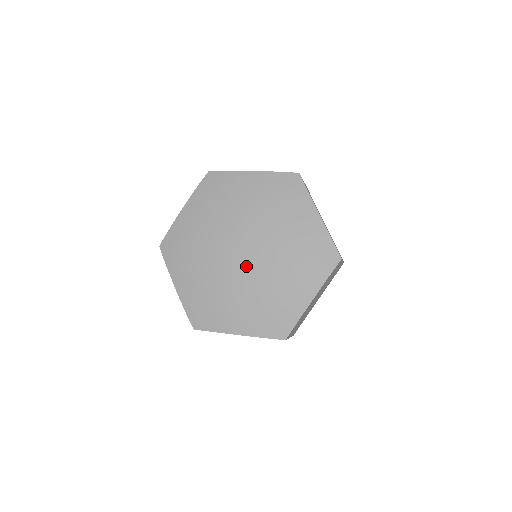
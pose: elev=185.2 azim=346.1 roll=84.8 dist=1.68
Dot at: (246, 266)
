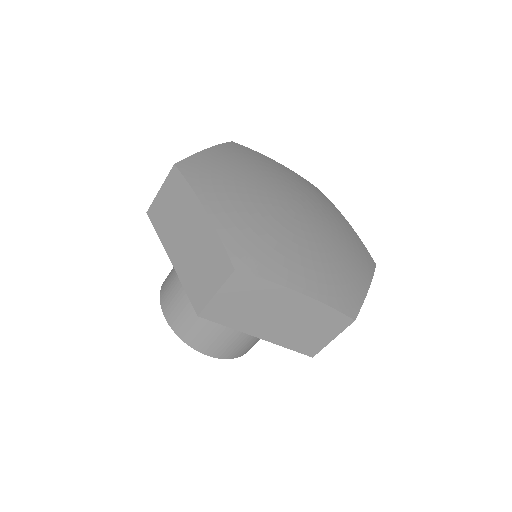
Dot at: (287, 211)
